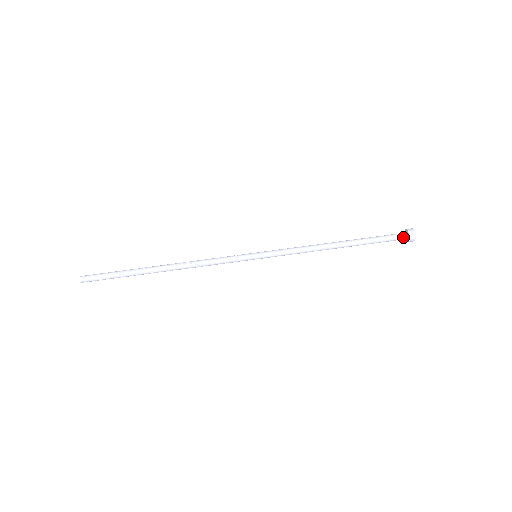
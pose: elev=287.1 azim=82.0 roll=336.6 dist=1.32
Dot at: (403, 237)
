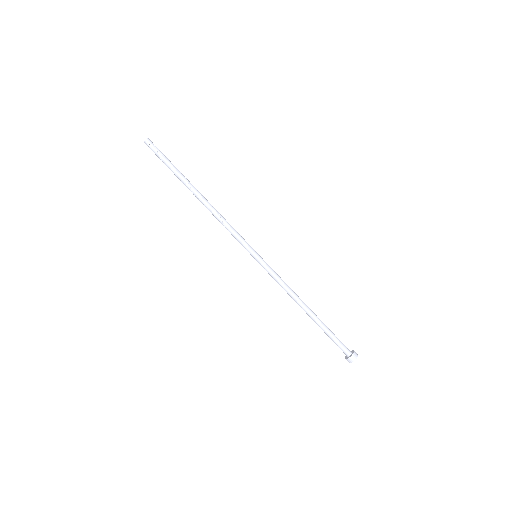
Dot at: (348, 351)
